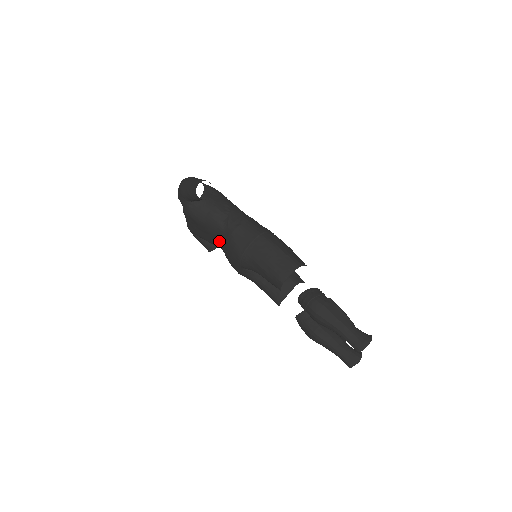
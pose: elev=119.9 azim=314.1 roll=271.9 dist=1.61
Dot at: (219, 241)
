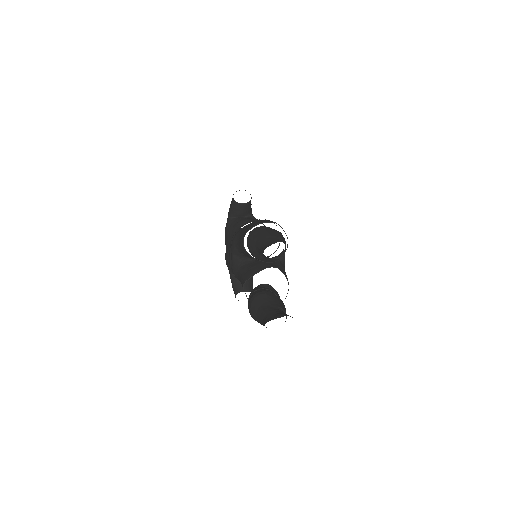
Dot at: occluded
